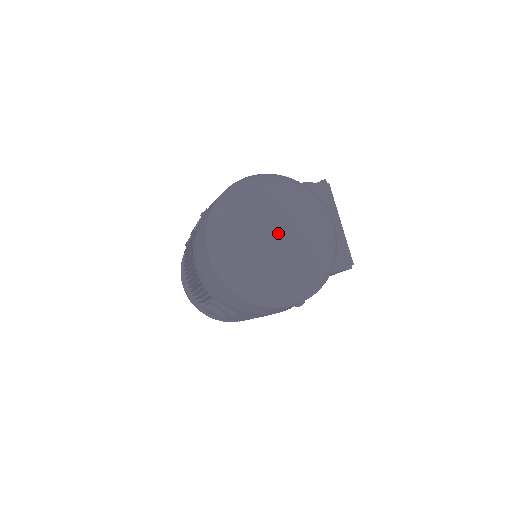
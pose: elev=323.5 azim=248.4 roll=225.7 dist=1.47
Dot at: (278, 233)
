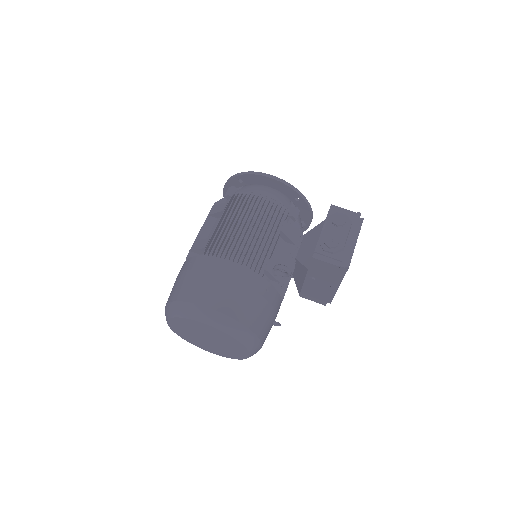
Dot at: (208, 339)
